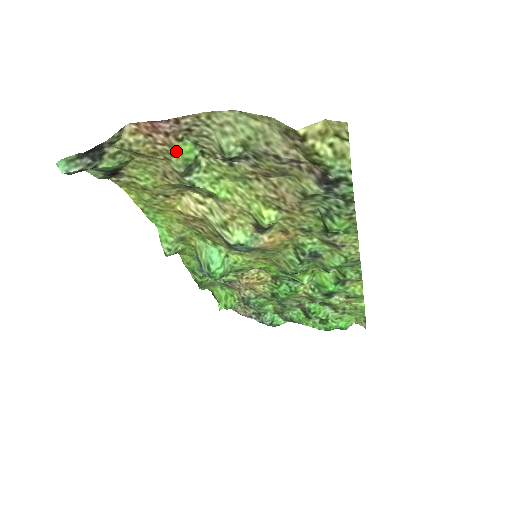
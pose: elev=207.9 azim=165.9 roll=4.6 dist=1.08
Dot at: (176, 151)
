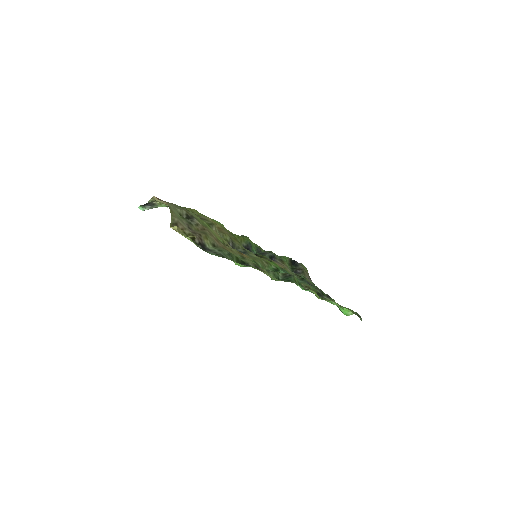
Dot at: occluded
